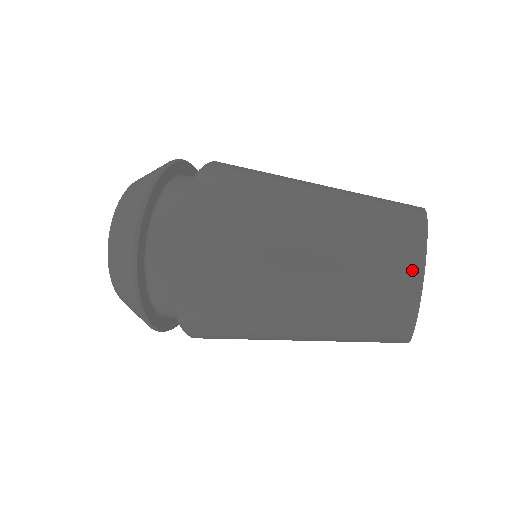
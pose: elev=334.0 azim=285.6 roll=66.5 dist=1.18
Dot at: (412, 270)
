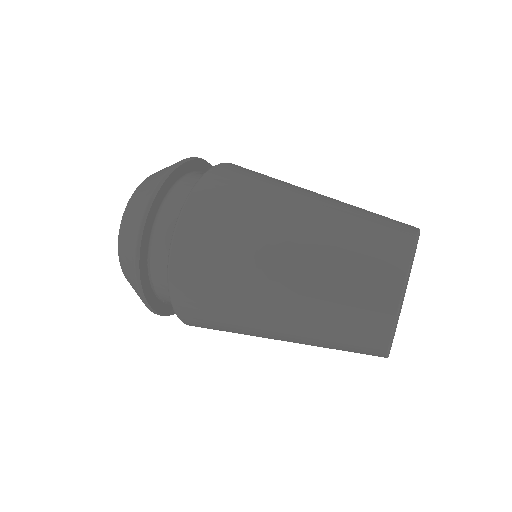
Dot at: (401, 252)
